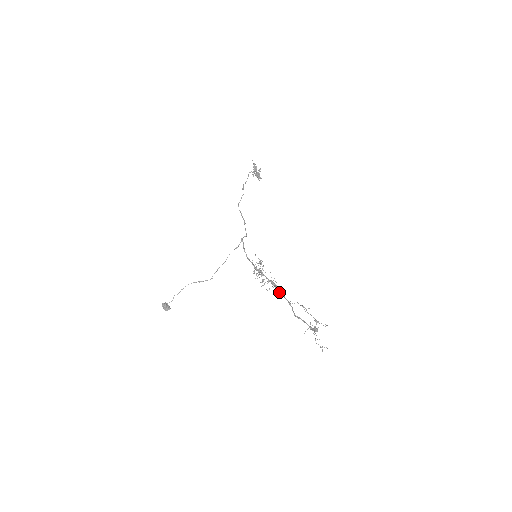
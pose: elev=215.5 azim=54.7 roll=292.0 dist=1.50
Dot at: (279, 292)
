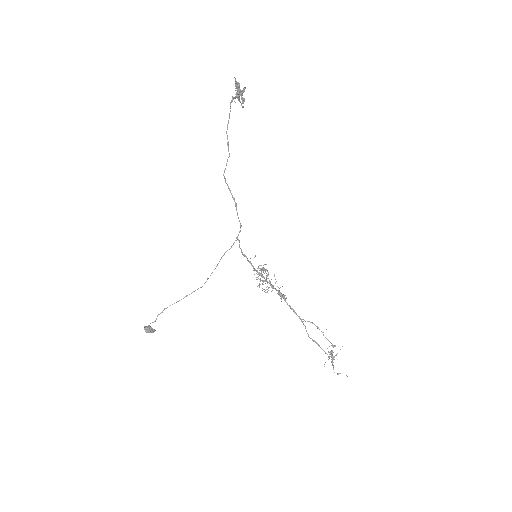
Dot at: occluded
